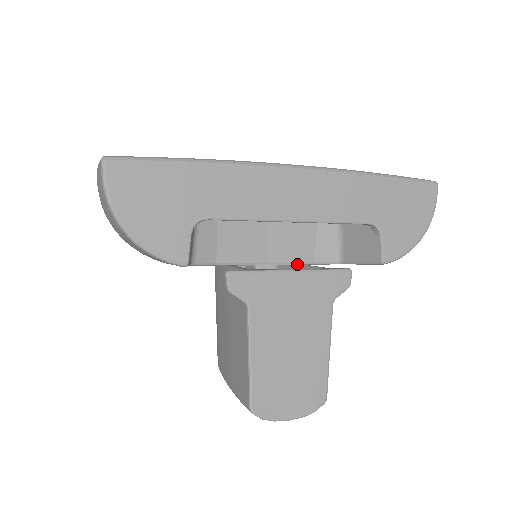
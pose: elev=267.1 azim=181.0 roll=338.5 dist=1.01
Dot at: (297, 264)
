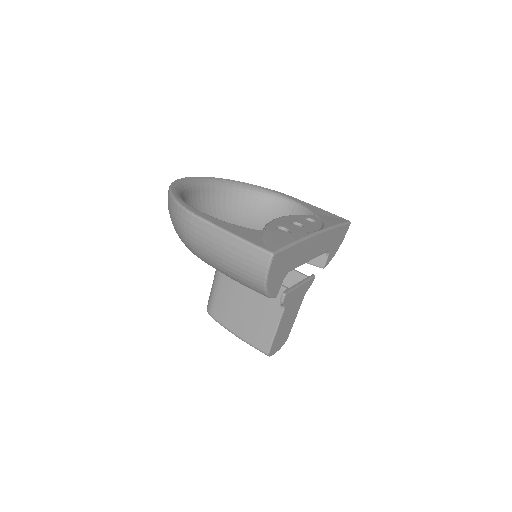
Dot at: occluded
